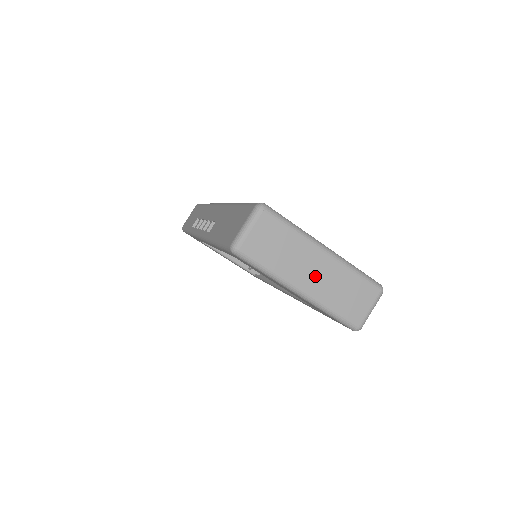
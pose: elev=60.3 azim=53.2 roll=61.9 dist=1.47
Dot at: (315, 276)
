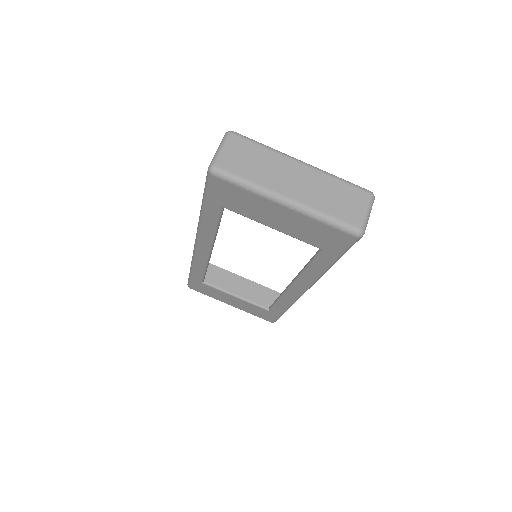
Dot at: (298, 185)
